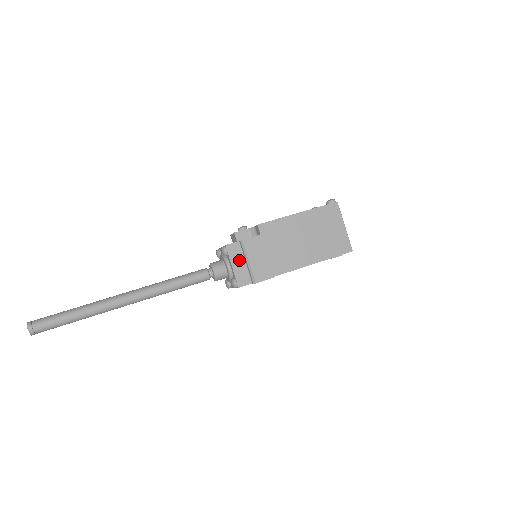
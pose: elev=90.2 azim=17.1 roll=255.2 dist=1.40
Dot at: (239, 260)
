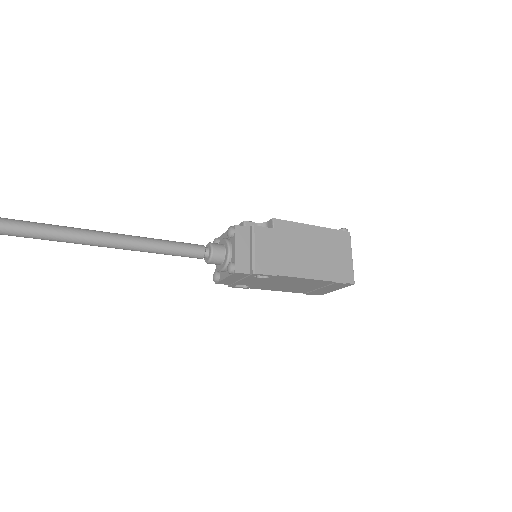
Dot at: (244, 245)
